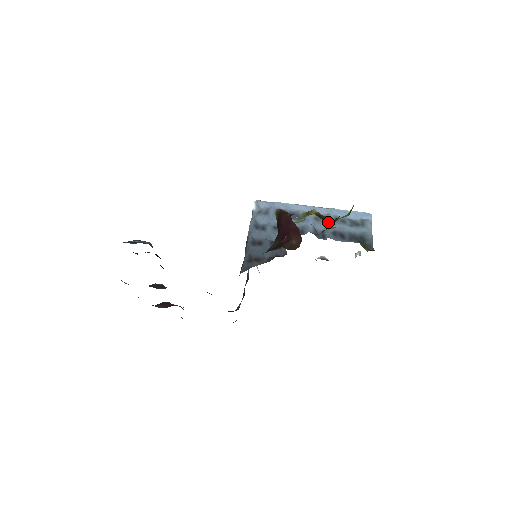
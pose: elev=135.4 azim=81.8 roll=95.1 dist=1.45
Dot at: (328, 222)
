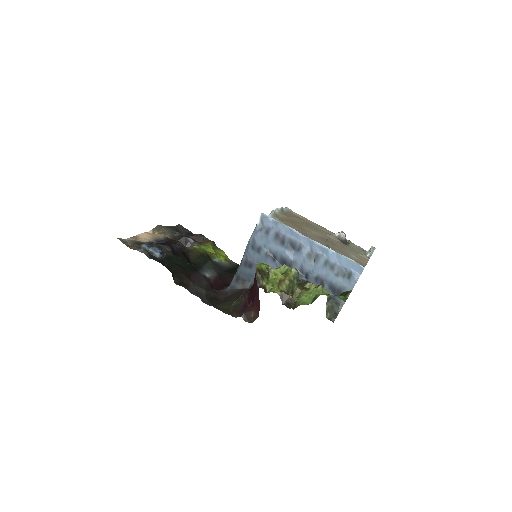
Dot at: (318, 263)
